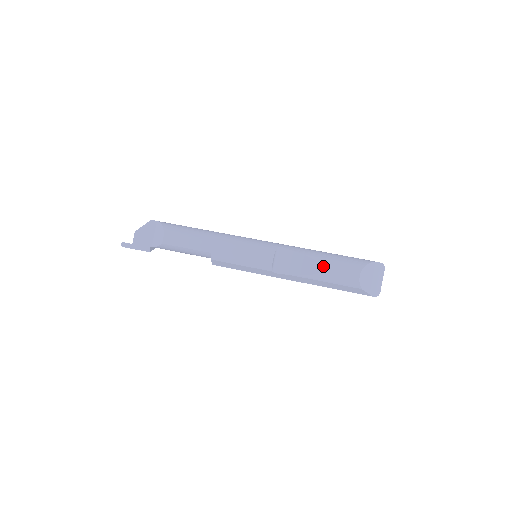
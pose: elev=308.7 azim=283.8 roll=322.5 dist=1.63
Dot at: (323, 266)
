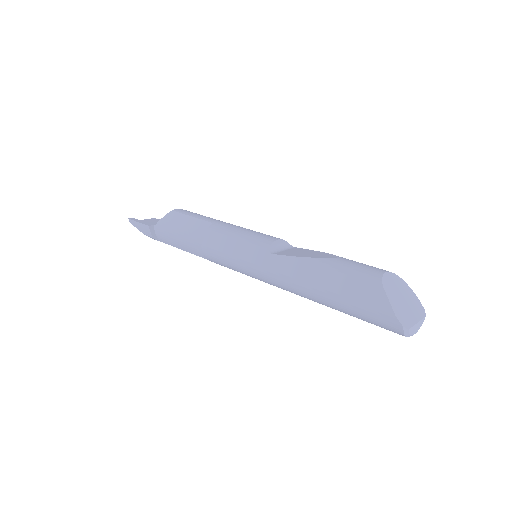
Dot at: (338, 256)
